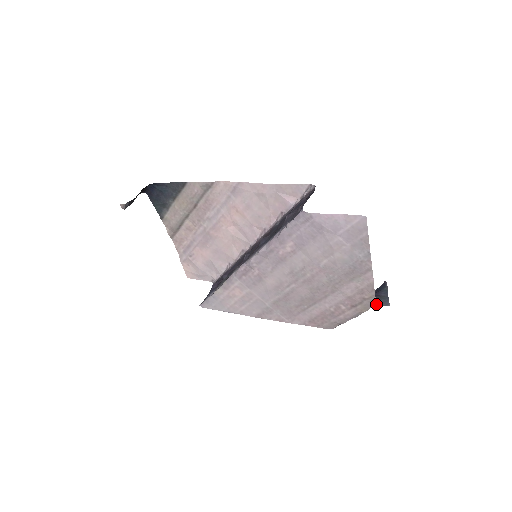
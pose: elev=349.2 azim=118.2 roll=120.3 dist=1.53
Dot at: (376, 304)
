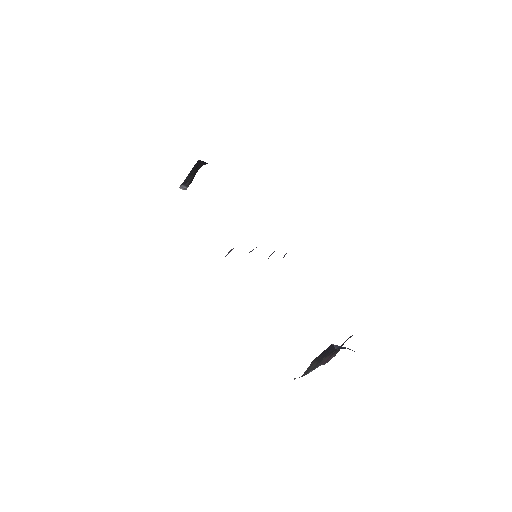
Dot at: occluded
